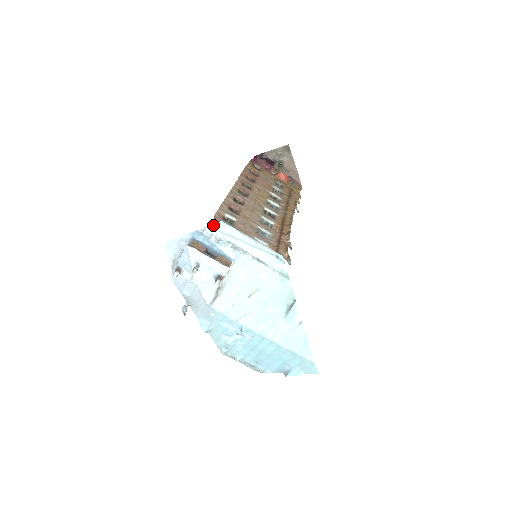
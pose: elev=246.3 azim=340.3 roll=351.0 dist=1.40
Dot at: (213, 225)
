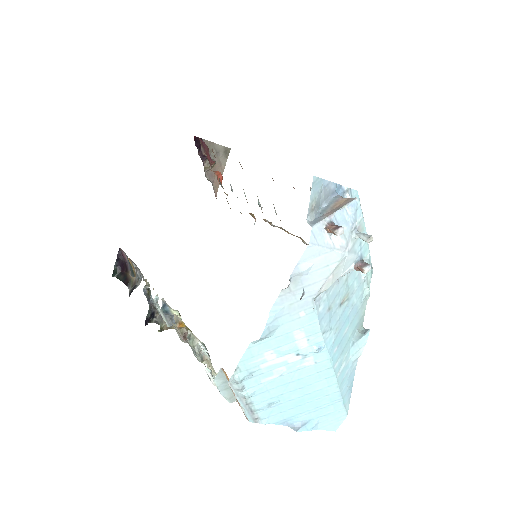
Dot at: (353, 191)
